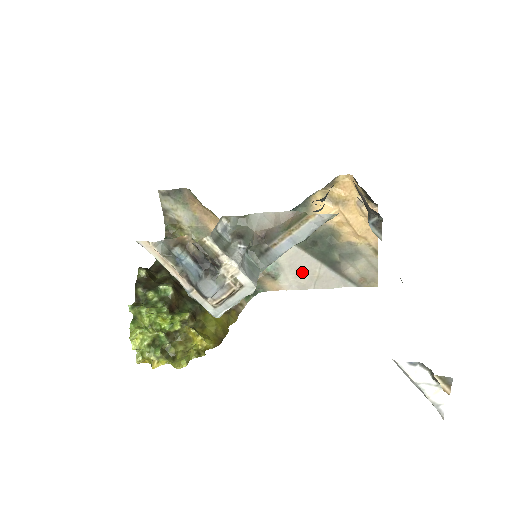
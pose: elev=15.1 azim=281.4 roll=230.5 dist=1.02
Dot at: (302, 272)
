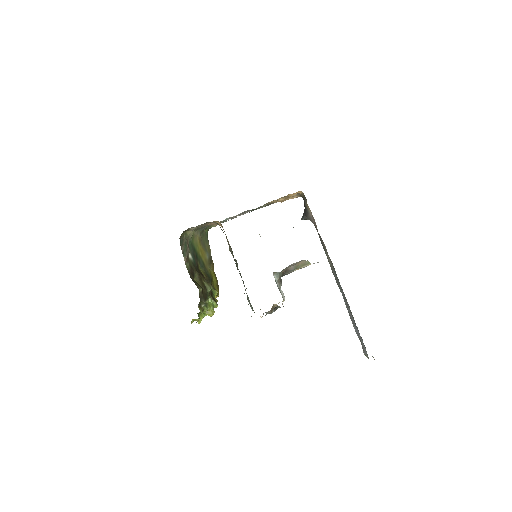
Dot at: occluded
